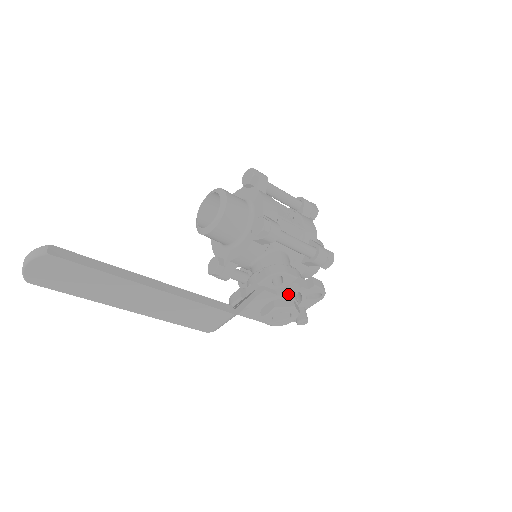
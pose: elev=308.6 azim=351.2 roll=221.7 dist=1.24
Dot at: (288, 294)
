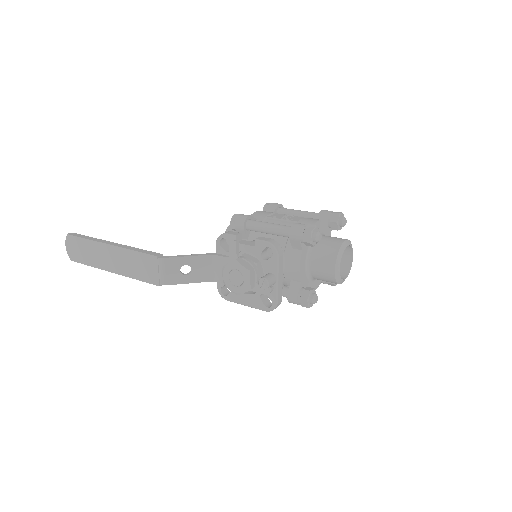
Dot at: (234, 253)
